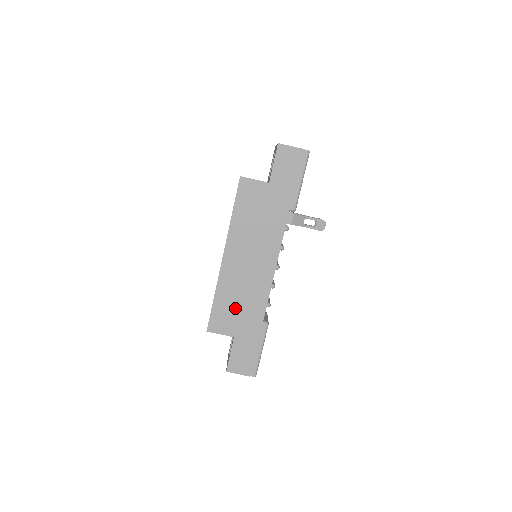
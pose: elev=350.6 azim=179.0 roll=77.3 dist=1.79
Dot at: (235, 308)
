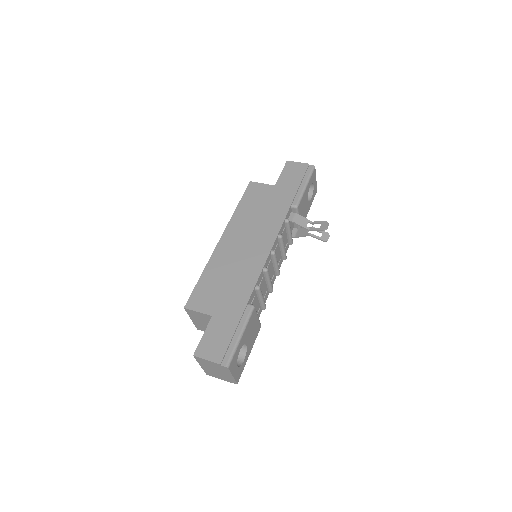
Dot at: (220, 286)
